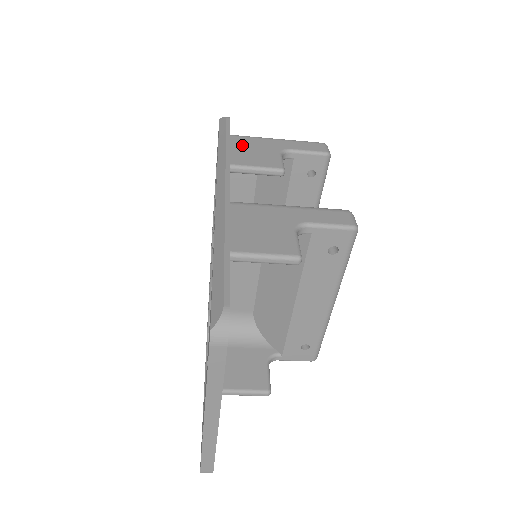
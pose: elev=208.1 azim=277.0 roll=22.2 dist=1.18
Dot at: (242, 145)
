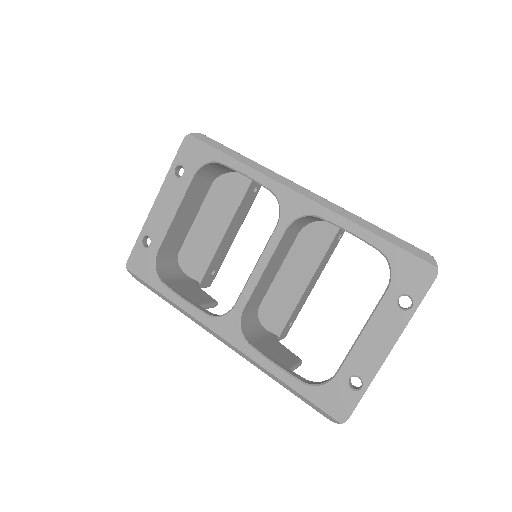
Dot at: occluded
